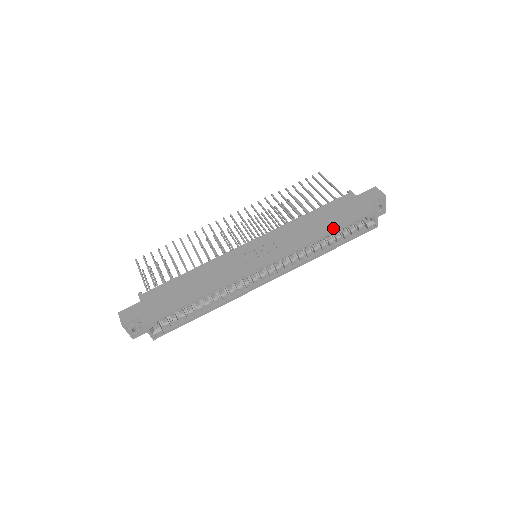
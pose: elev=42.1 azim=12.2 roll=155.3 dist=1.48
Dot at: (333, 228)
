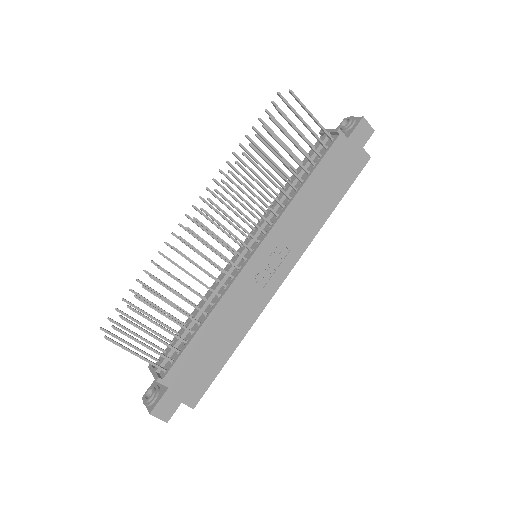
Dot at: (337, 201)
